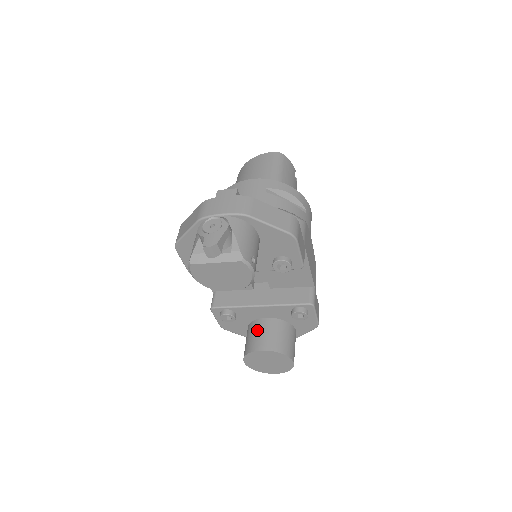
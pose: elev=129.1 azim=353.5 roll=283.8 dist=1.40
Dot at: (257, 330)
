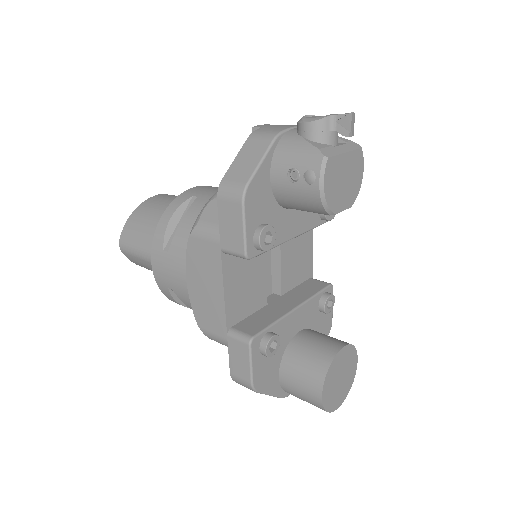
Dot at: (307, 344)
